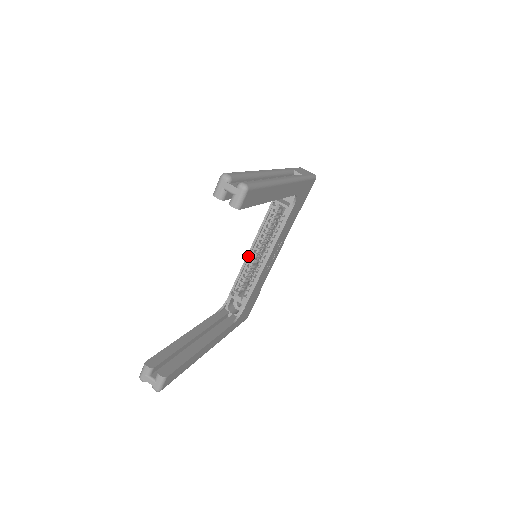
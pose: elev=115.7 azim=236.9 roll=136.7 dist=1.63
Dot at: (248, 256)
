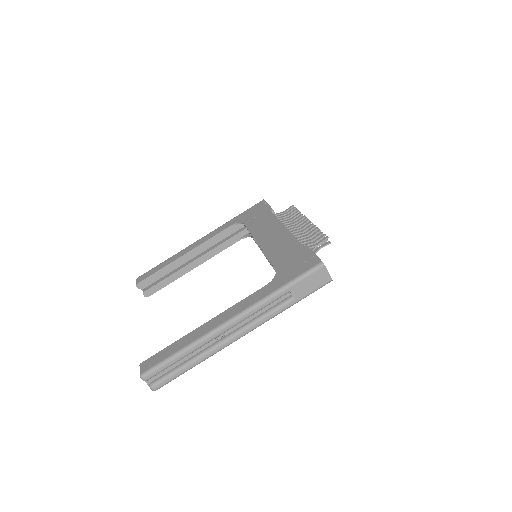
Dot at: occluded
